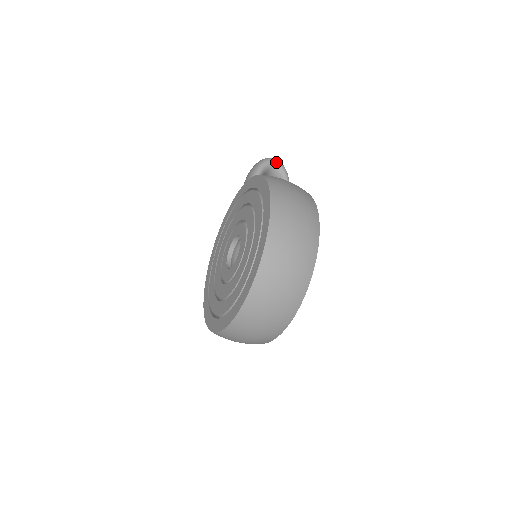
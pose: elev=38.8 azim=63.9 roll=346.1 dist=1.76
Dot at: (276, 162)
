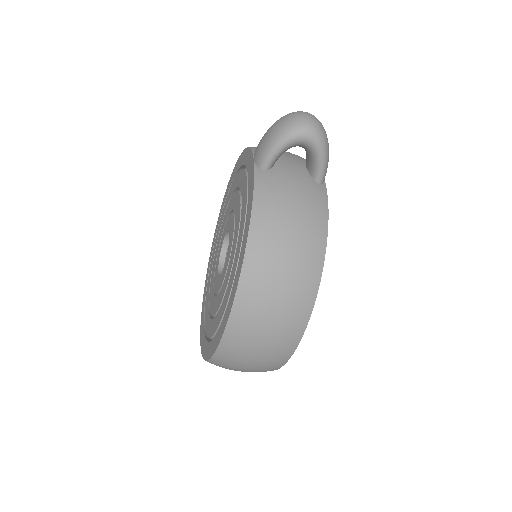
Dot at: (307, 138)
